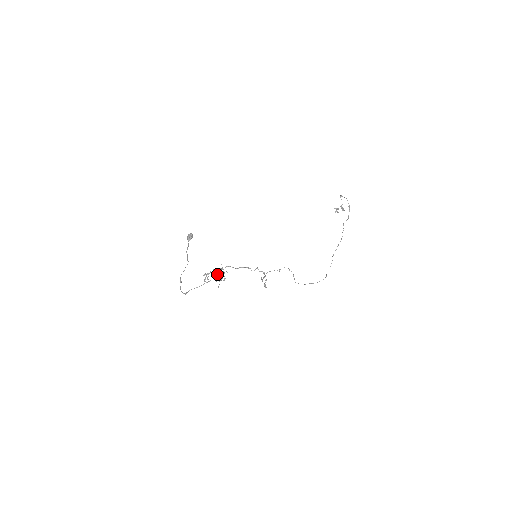
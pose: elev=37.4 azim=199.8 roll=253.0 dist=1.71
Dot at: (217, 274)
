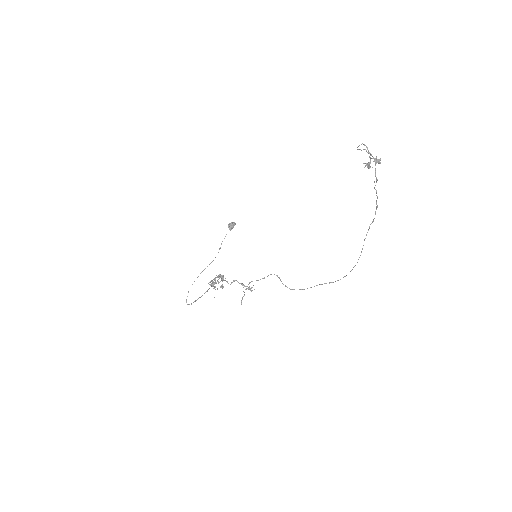
Dot at: (210, 285)
